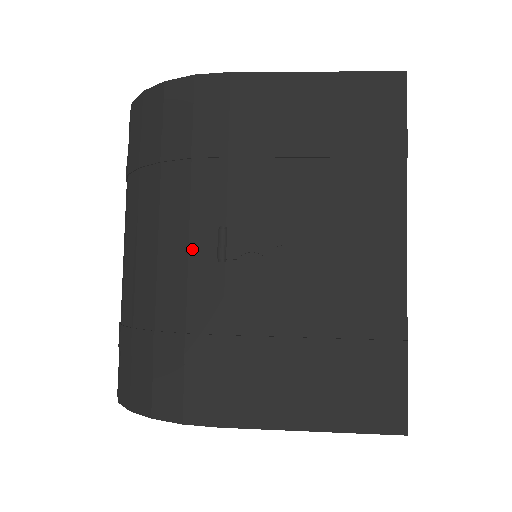
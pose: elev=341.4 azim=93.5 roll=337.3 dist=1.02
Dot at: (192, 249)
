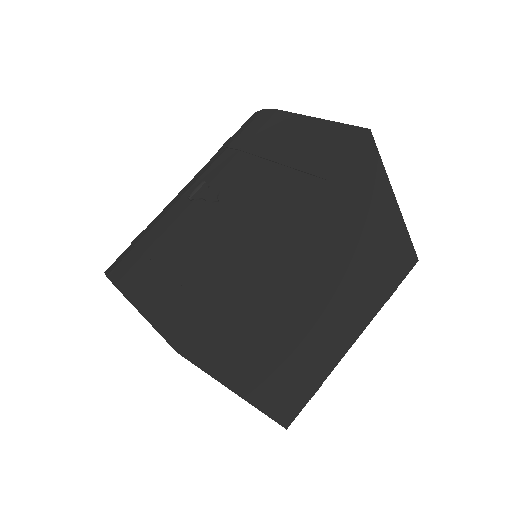
Dot at: (188, 191)
